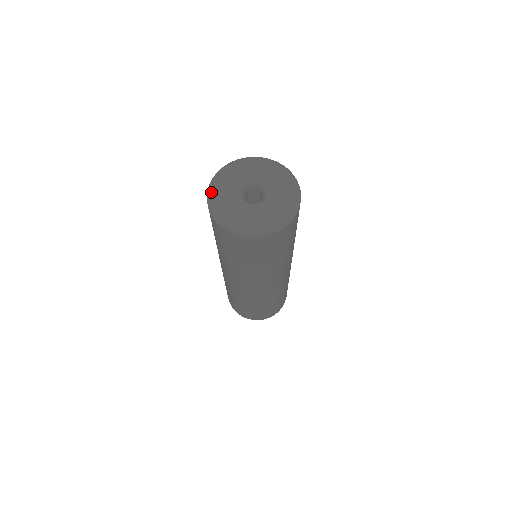
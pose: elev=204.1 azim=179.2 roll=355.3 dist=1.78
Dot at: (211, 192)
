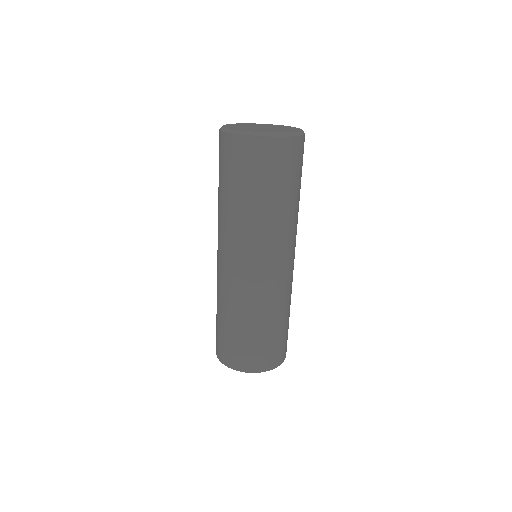
Dot at: (235, 129)
